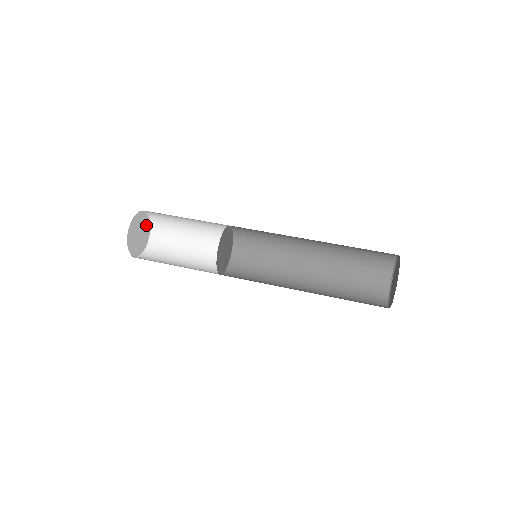
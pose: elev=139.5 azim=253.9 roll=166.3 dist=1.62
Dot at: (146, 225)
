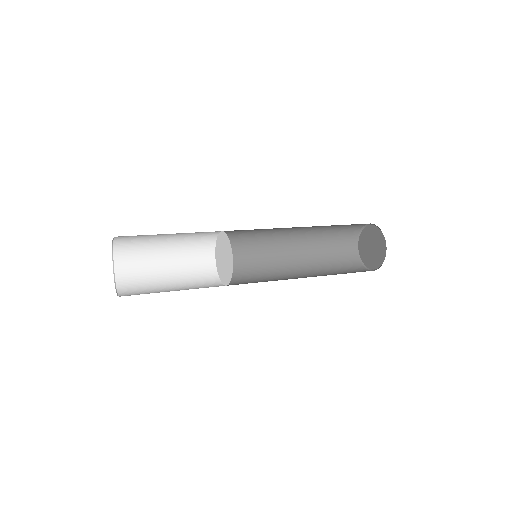
Dot at: occluded
